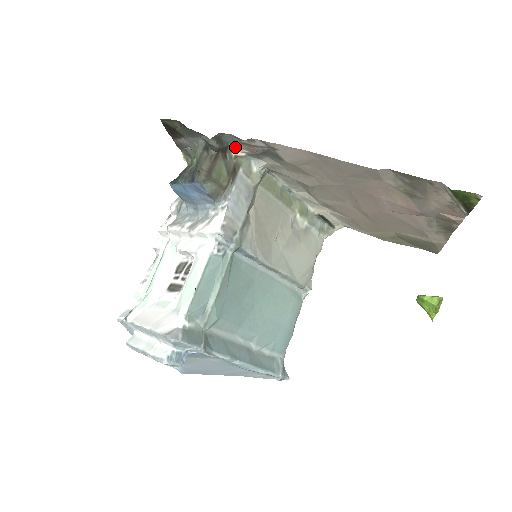
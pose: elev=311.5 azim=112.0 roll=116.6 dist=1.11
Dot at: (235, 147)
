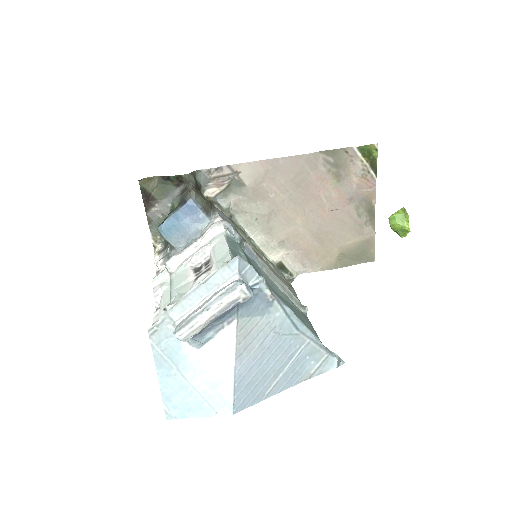
Dot at: (206, 188)
